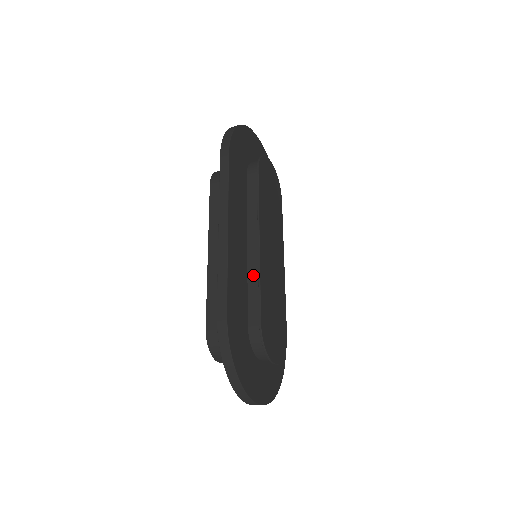
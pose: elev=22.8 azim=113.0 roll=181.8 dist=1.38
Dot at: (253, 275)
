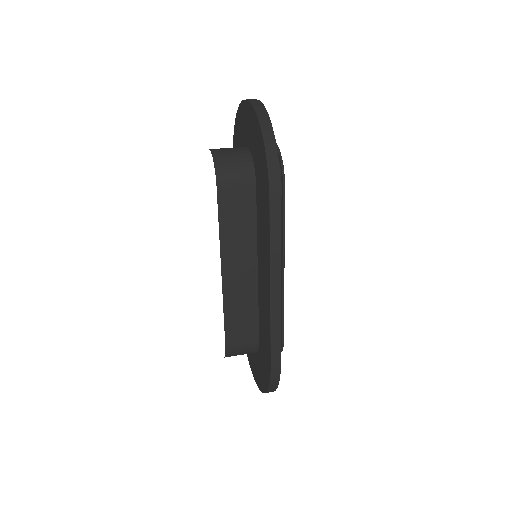
Dot at: occluded
